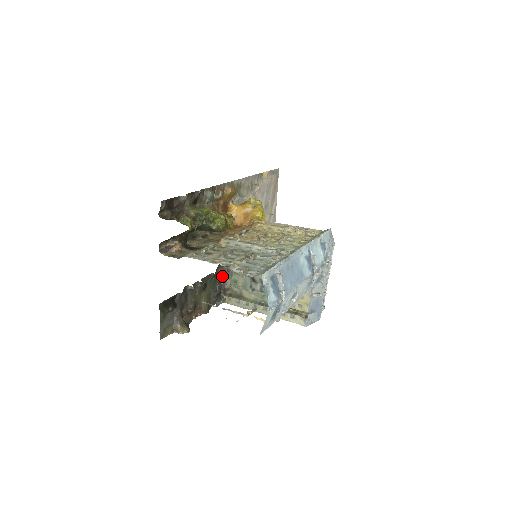
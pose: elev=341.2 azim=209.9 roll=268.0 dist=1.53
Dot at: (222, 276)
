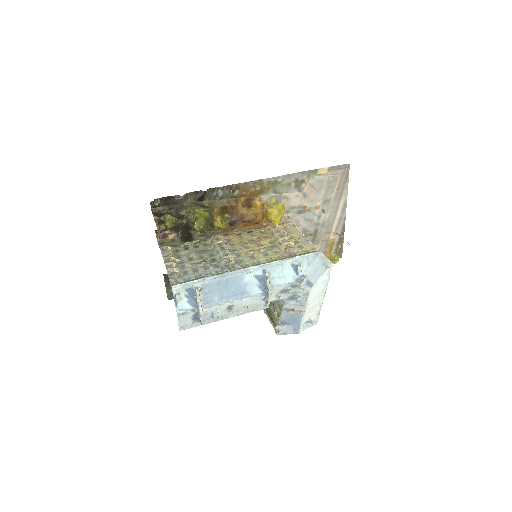
Dot at: occluded
